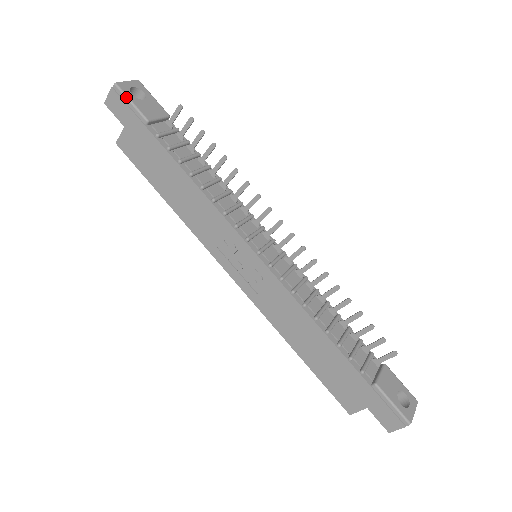
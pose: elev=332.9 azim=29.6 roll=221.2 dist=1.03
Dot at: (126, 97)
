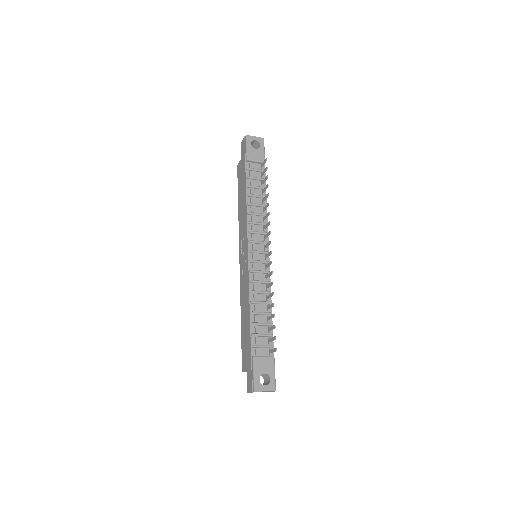
Dot at: (246, 144)
